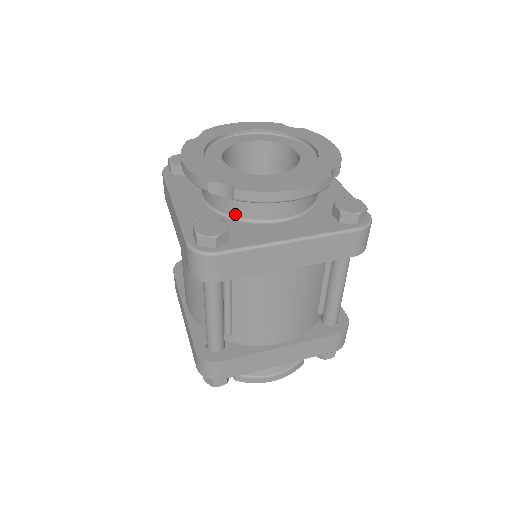
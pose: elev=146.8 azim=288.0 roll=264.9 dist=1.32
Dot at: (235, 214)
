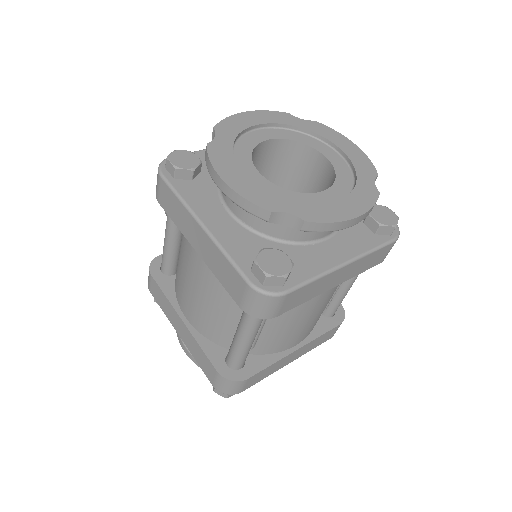
Dot at: (281, 236)
